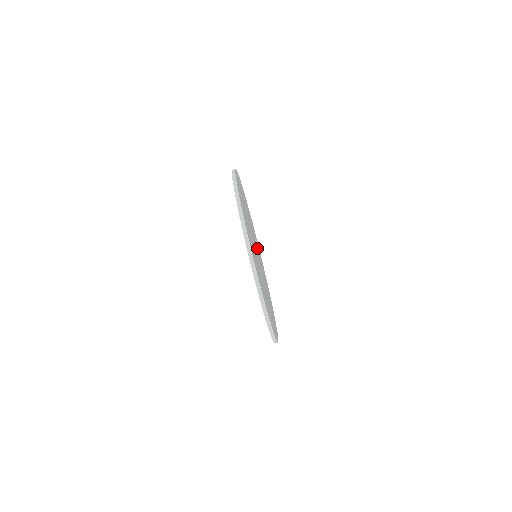
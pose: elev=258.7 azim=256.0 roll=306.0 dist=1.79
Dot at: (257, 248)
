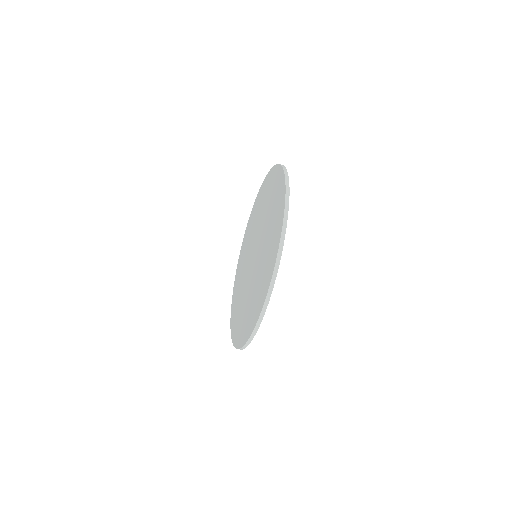
Dot at: occluded
